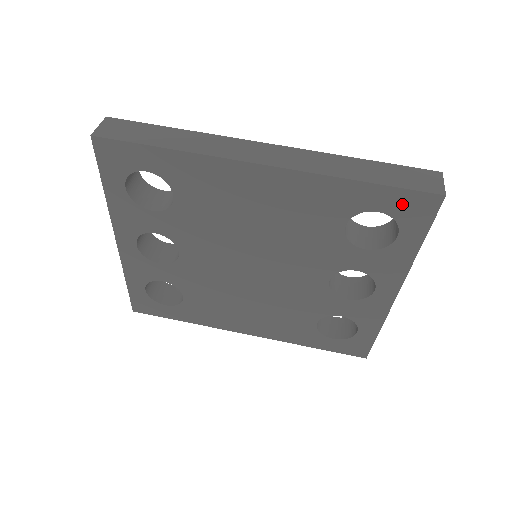
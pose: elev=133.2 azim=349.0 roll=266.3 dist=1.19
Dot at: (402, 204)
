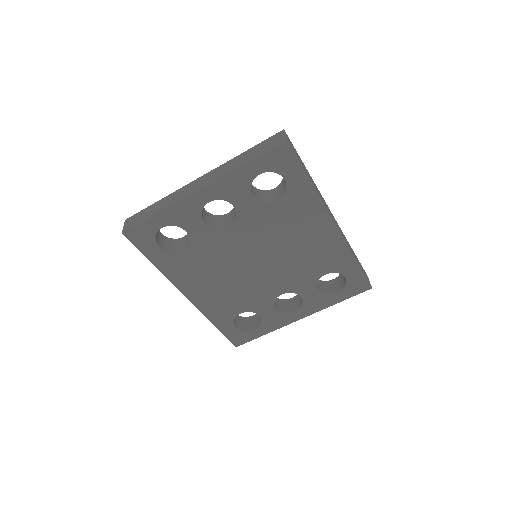
Dot at: (356, 281)
